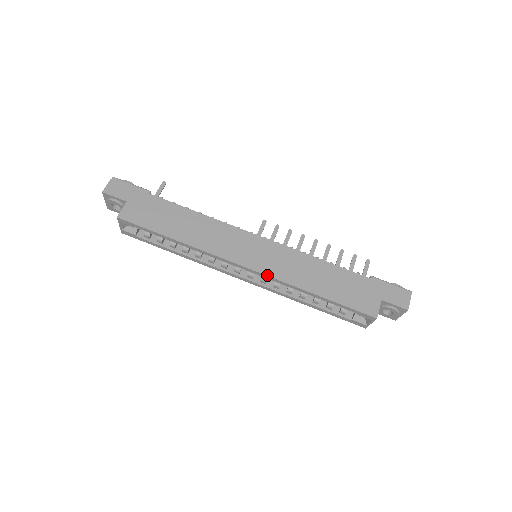
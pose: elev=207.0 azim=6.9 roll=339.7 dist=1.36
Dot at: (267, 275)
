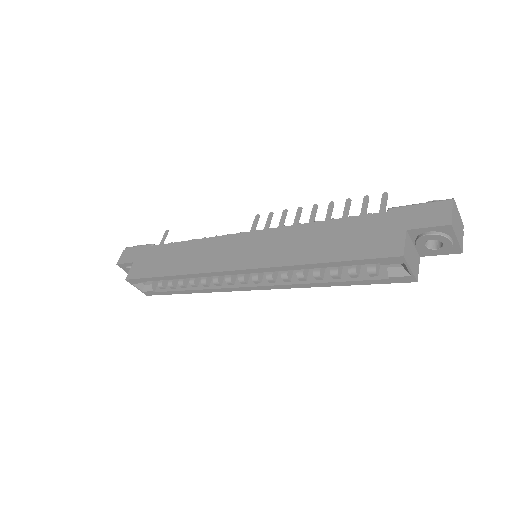
Dot at: (257, 268)
